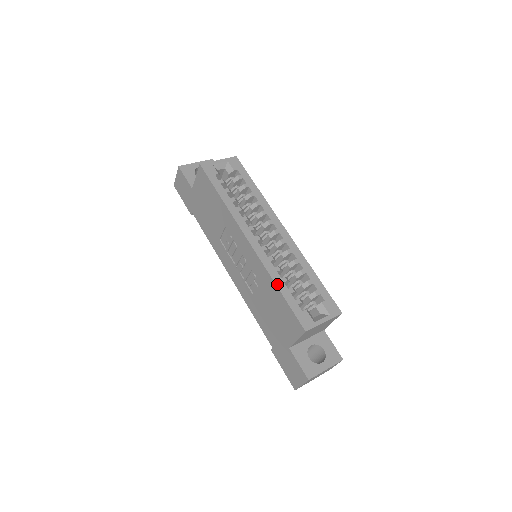
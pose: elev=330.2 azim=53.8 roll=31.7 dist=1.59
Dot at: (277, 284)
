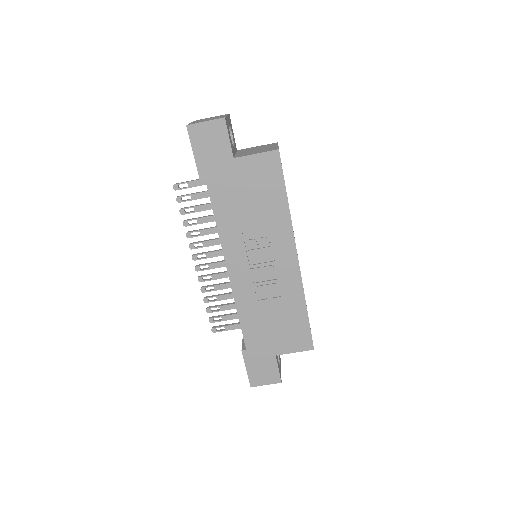
Dot at: occluded
